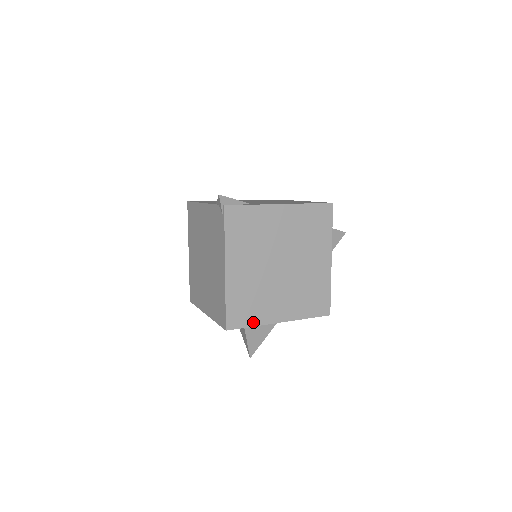
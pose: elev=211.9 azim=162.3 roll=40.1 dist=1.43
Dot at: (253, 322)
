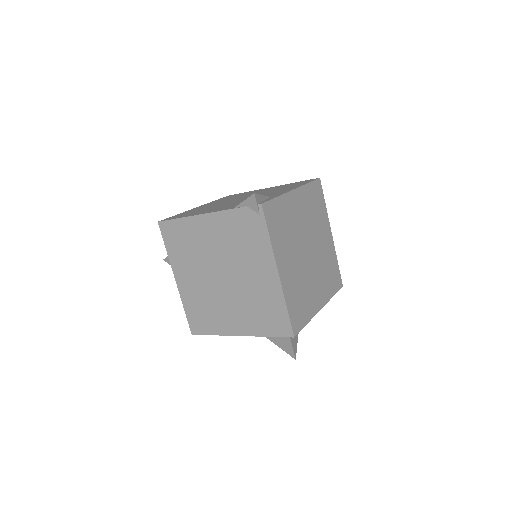
Dot at: (307, 318)
